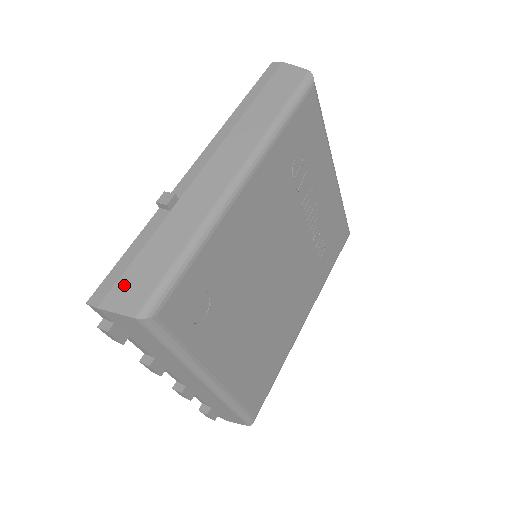
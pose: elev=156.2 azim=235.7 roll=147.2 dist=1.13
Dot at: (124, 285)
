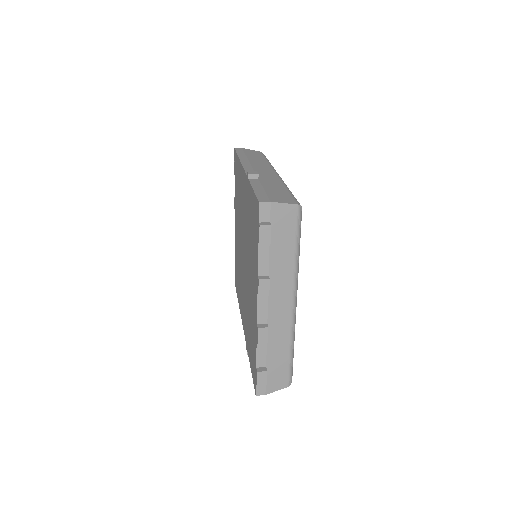
Dot at: (274, 196)
